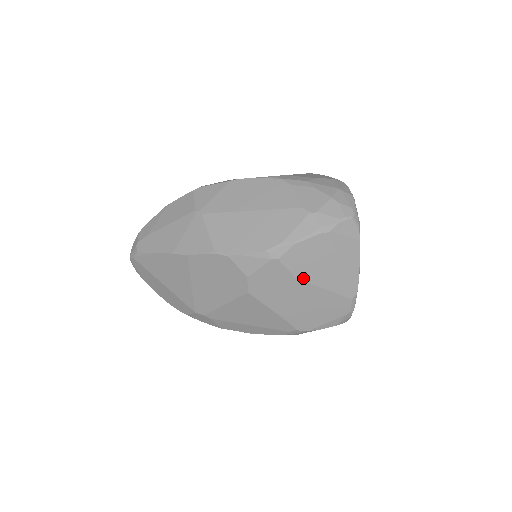
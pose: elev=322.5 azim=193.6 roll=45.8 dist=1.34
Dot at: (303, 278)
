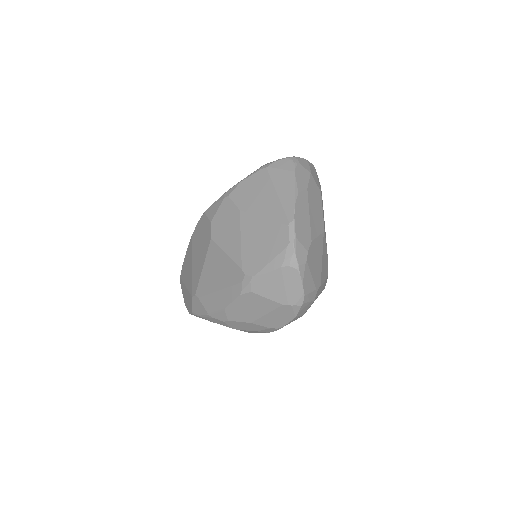
Dot at: (246, 210)
